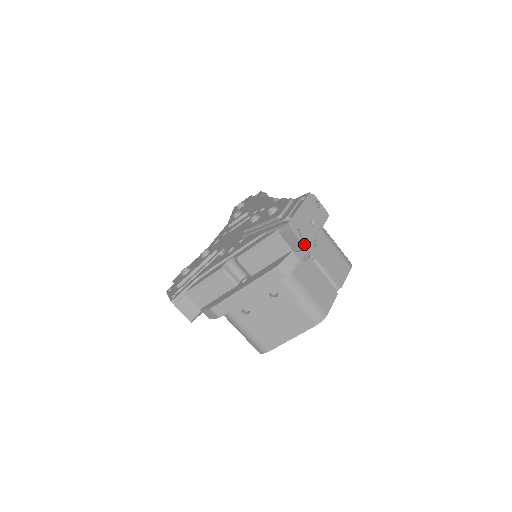
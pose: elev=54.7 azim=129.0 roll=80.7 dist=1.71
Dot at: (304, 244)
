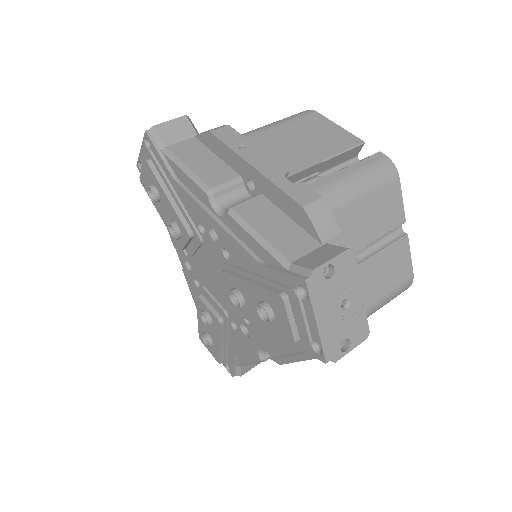
Dot at: (361, 341)
